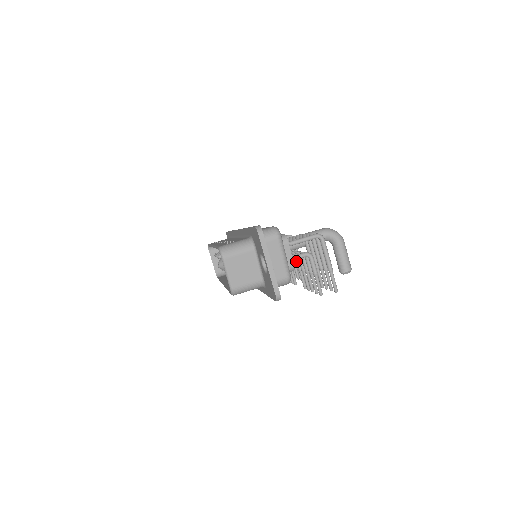
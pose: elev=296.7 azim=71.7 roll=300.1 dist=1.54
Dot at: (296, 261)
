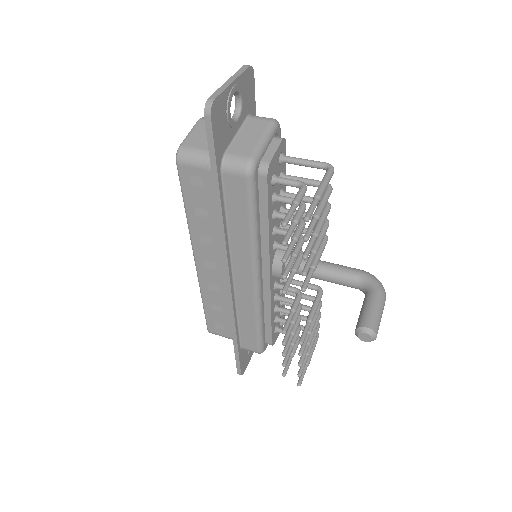
Dot at: occluded
